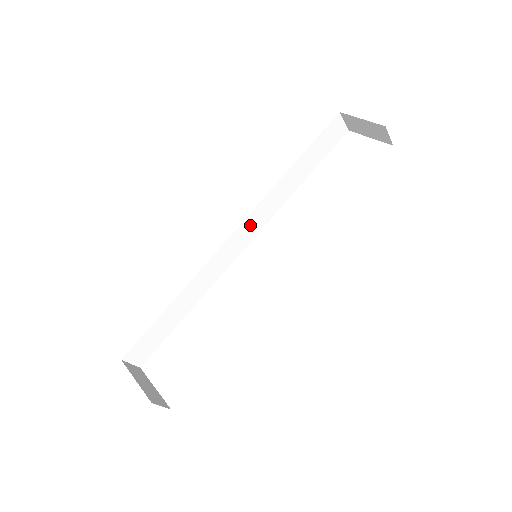
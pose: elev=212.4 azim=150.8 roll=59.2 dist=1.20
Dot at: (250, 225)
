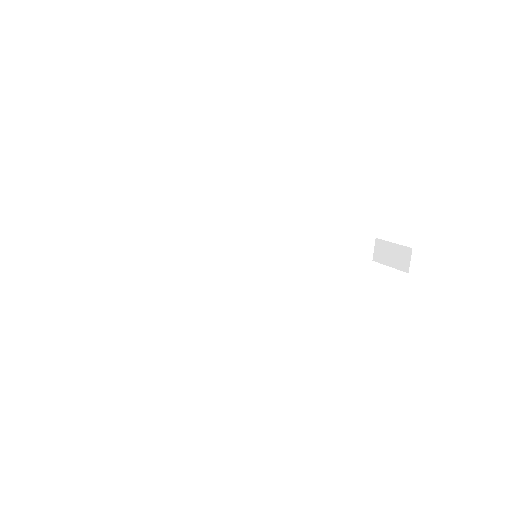
Dot at: (262, 247)
